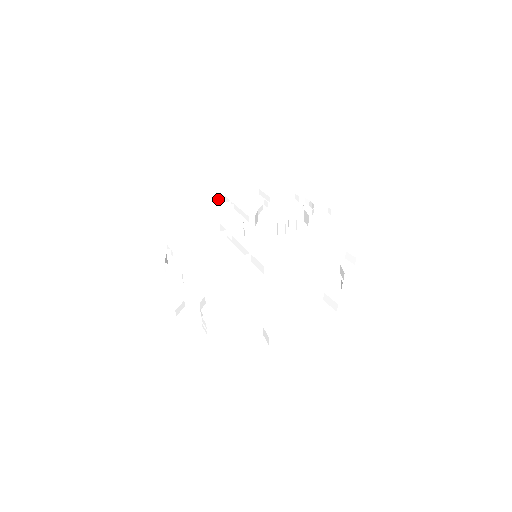
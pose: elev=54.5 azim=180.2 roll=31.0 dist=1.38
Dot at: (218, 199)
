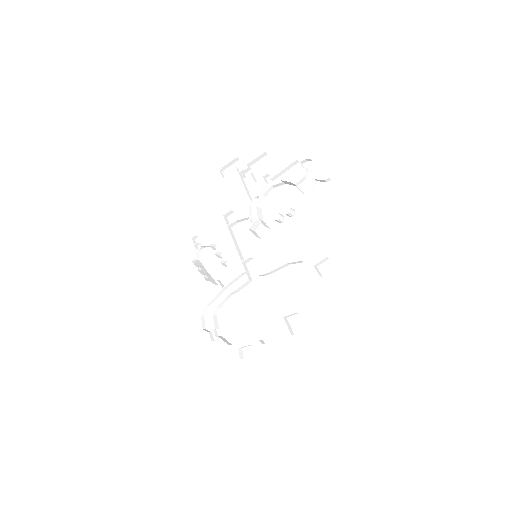
Dot at: (234, 161)
